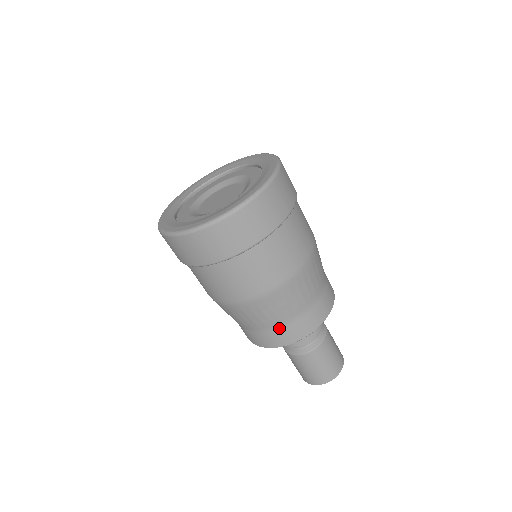
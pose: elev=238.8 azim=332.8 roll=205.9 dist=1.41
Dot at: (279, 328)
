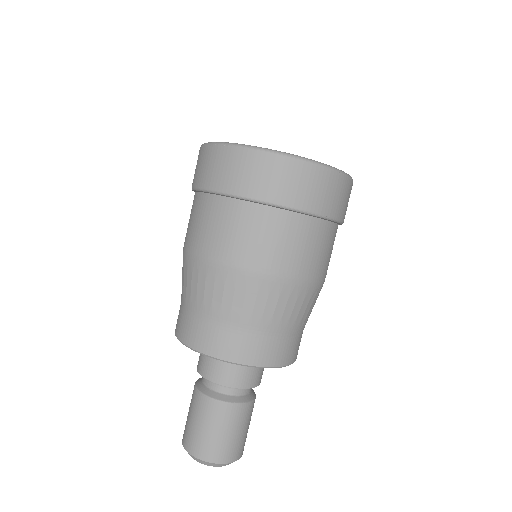
Dot at: (187, 313)
